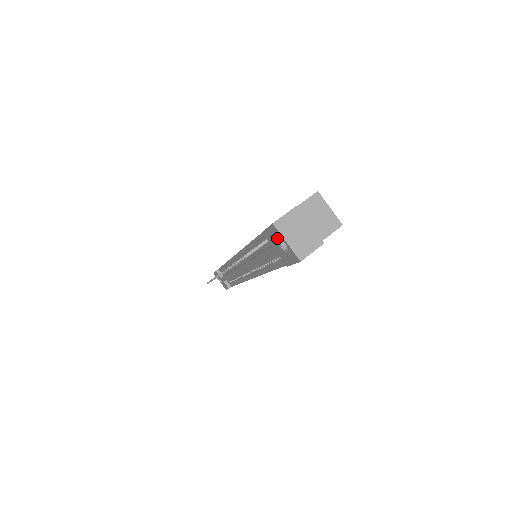
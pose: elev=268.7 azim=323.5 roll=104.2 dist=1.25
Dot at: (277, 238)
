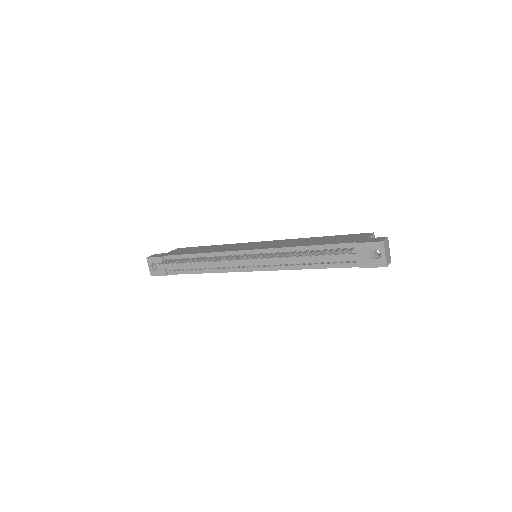
Dot at: (374, 250)
